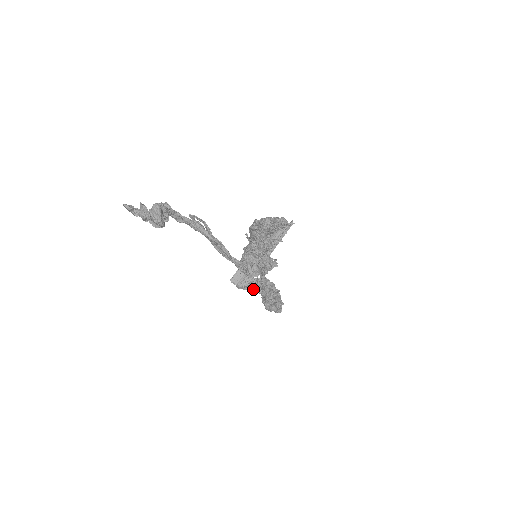
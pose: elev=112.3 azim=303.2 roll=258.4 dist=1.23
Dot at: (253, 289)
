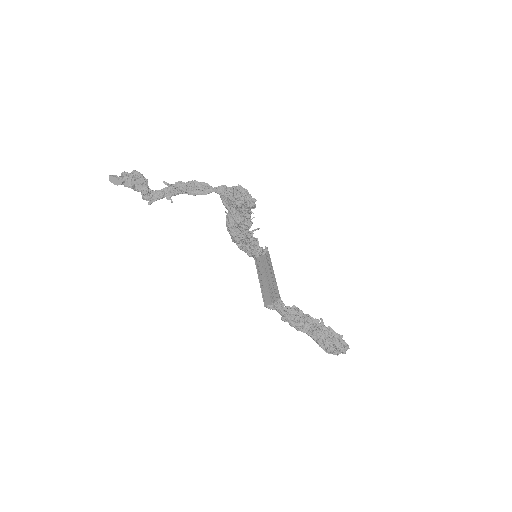
Dot at: (293, 313)
